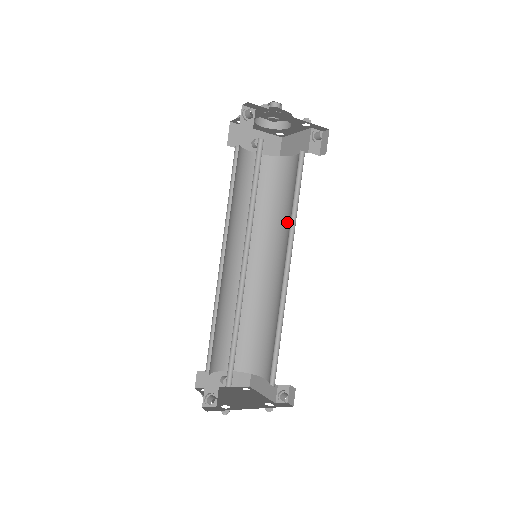
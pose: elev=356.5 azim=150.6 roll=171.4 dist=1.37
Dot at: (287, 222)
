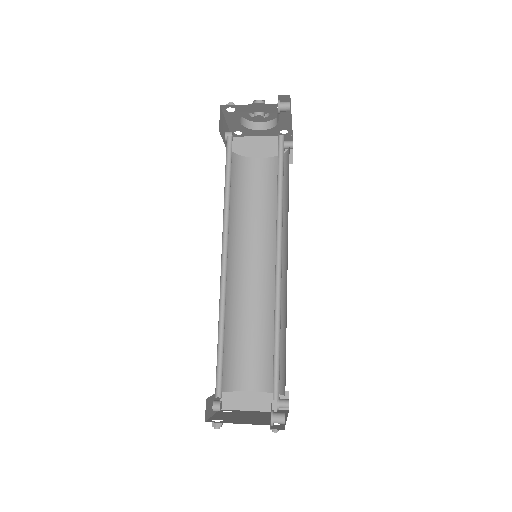
Dot at: (263, 223)
